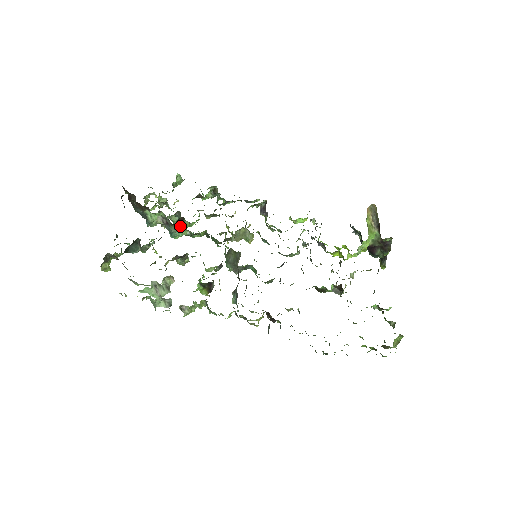
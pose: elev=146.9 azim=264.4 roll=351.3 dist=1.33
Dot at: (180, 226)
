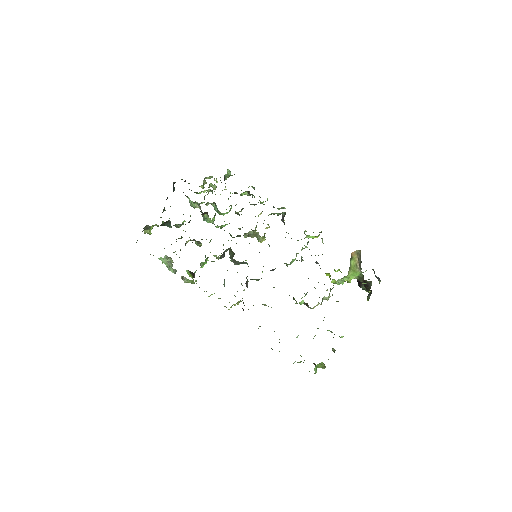
Dot at: (207, 216)
